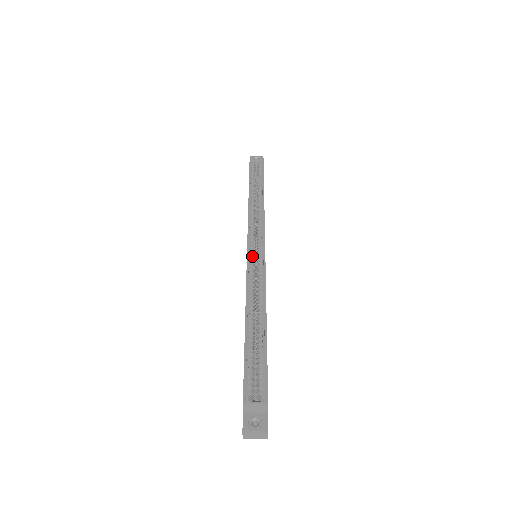
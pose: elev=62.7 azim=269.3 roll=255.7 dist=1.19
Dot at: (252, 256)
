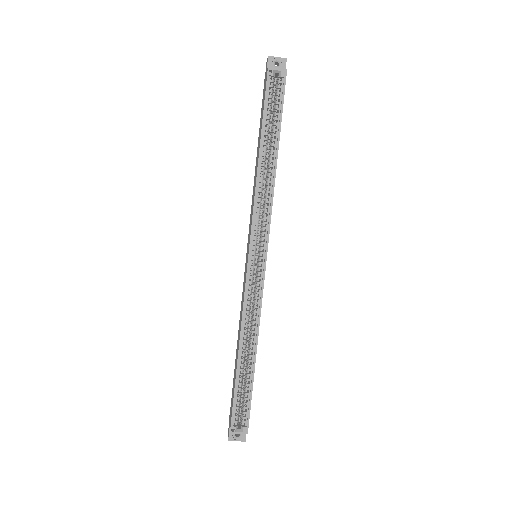
Dot at: (251, 273)
